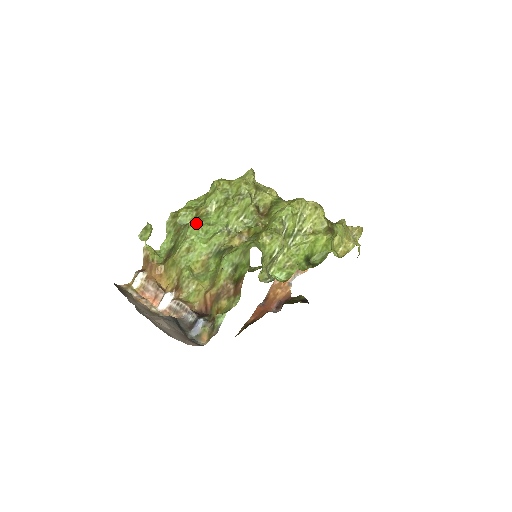
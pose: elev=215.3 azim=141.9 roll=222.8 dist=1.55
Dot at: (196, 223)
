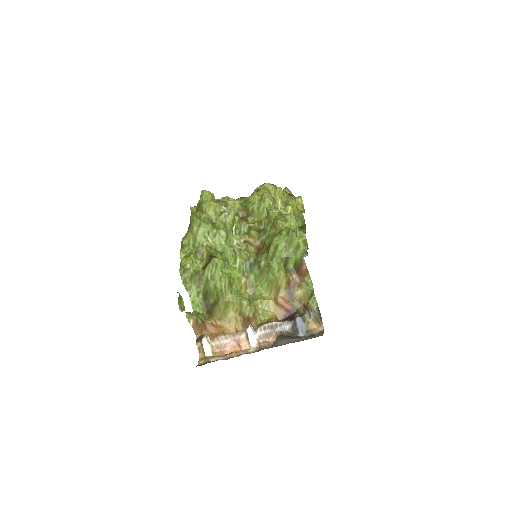
Dot at: occluded
